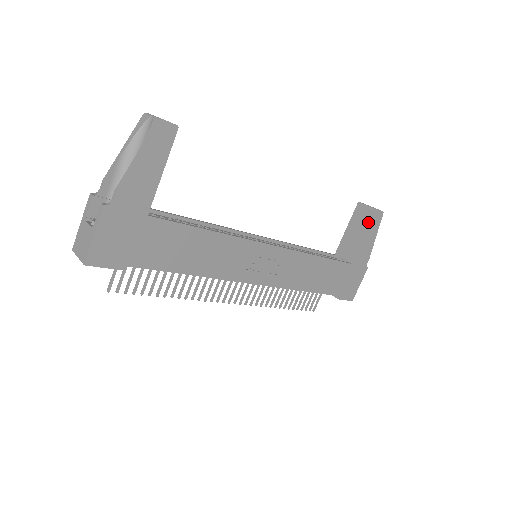
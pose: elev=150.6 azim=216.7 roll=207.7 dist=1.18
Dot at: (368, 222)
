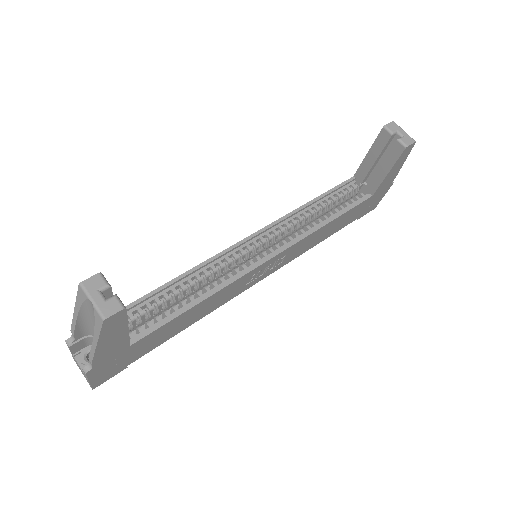
Dot at: (394, 158)
